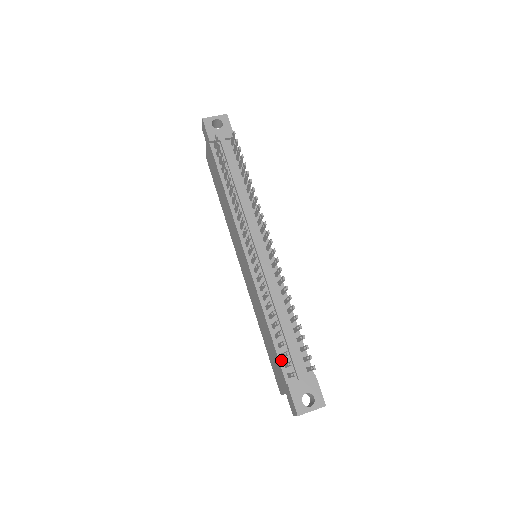
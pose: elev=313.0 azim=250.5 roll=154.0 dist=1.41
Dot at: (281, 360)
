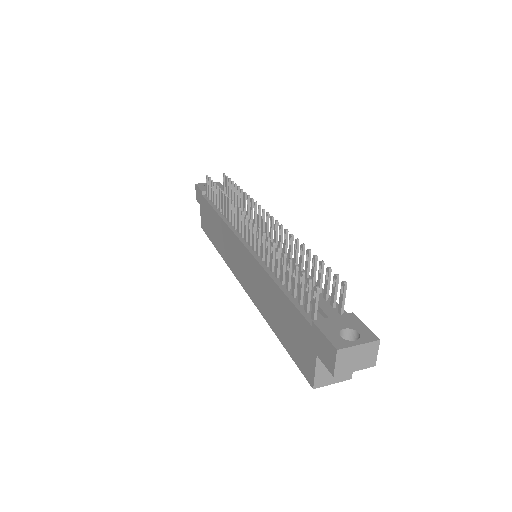
Dot at: (299, 307)
